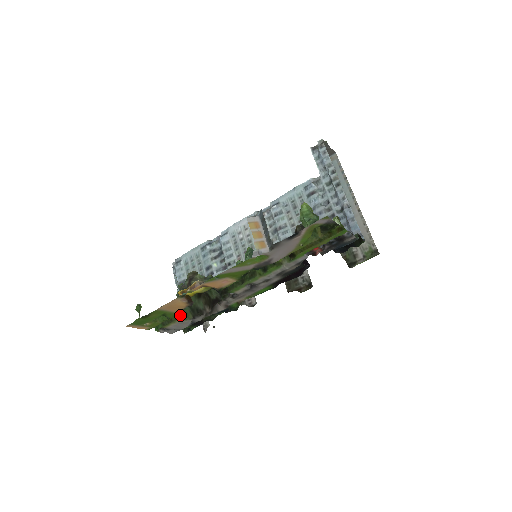
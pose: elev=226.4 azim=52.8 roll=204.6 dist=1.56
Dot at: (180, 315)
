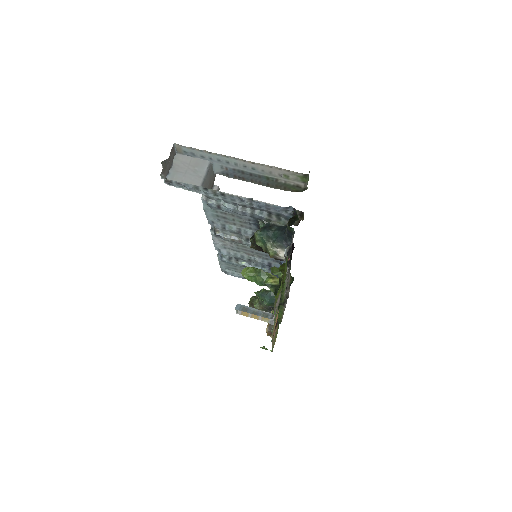
Dot at: (278, 315)
